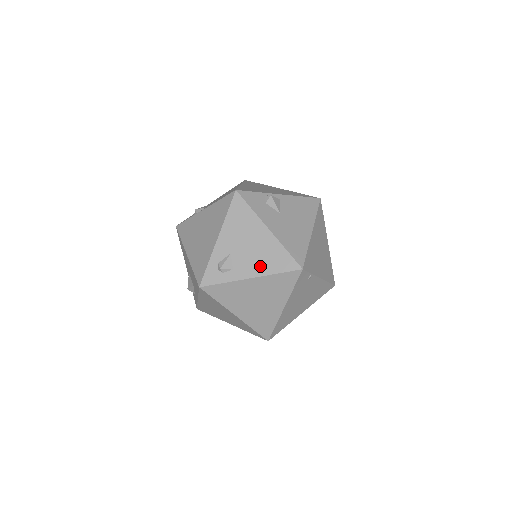
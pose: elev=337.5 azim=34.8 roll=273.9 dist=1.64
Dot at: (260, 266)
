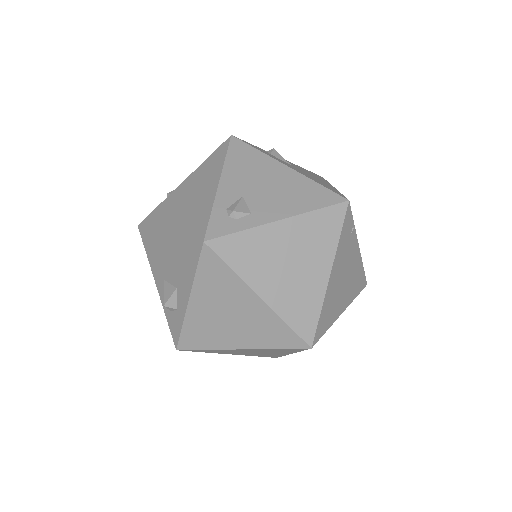
Dot at: (289, 204)
